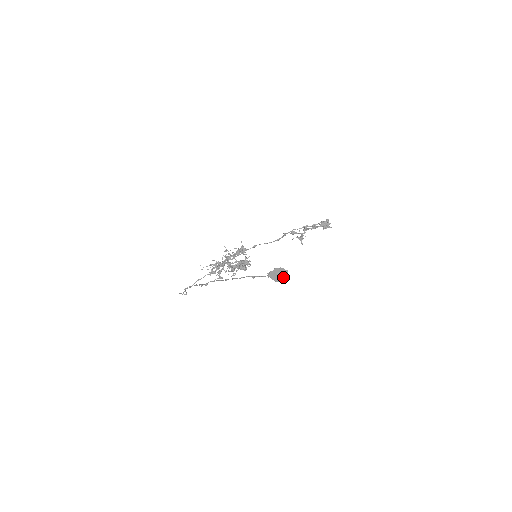
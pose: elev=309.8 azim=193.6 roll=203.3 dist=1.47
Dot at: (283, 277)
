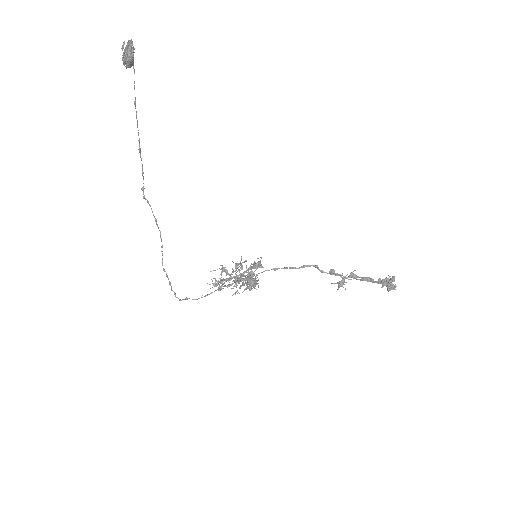
Dot at: occluded
